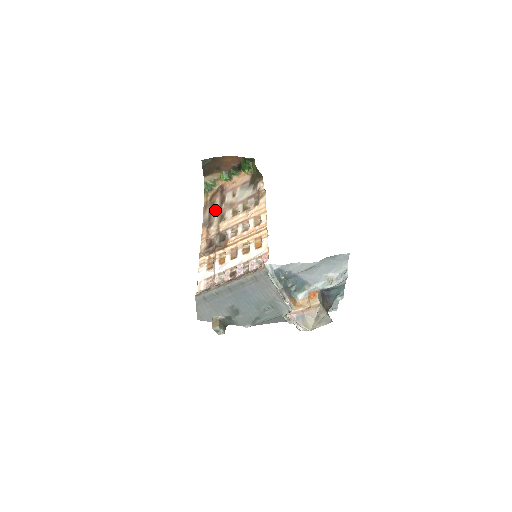
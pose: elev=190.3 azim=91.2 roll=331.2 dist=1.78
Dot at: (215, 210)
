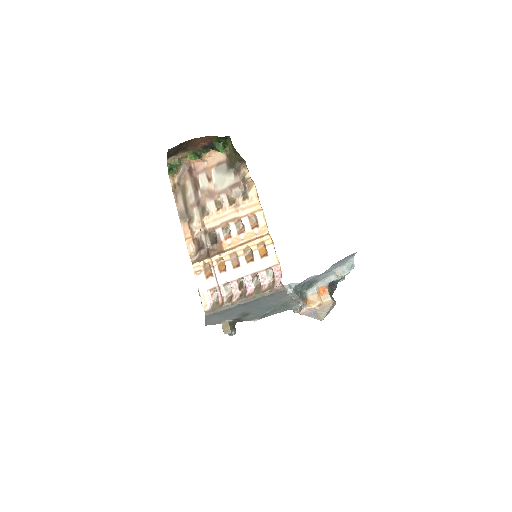
Dot at: (190, 198)
